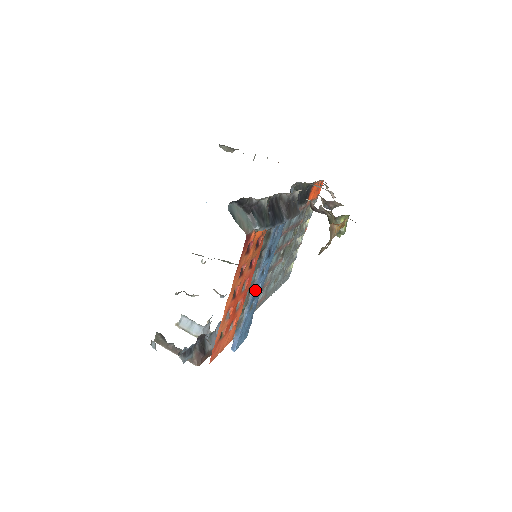
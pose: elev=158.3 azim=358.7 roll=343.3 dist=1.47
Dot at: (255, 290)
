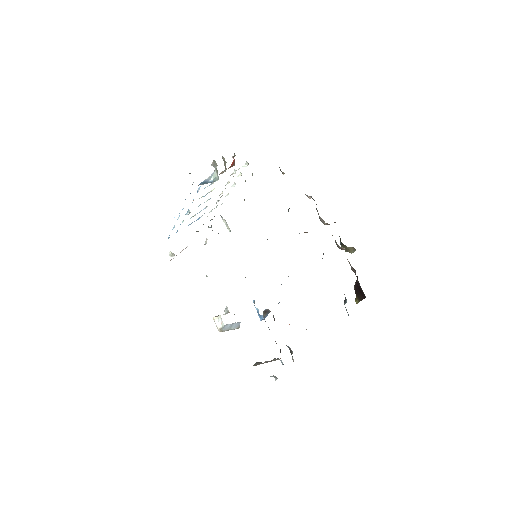
Dot at: occluded
